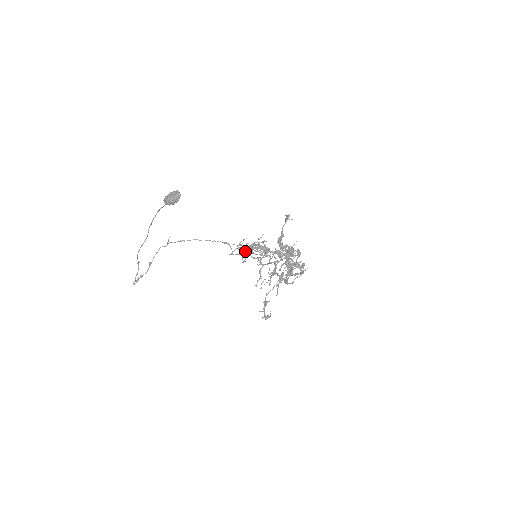
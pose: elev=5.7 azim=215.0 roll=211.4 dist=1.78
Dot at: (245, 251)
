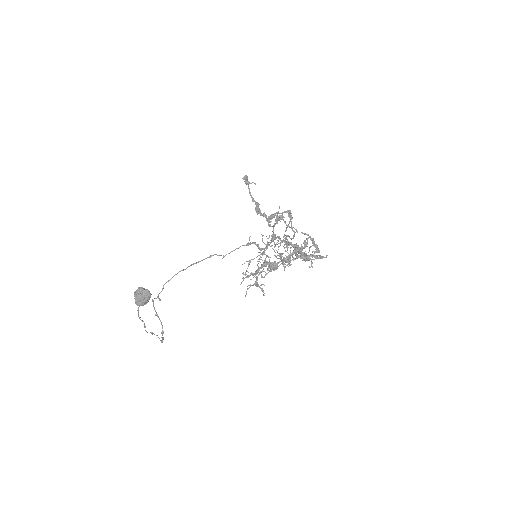
Dot at: (257, 285)
